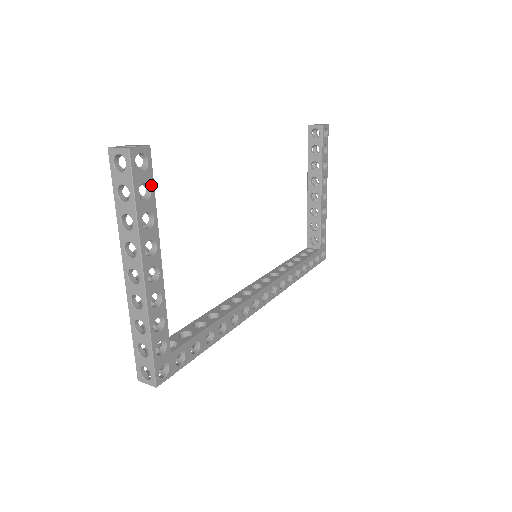
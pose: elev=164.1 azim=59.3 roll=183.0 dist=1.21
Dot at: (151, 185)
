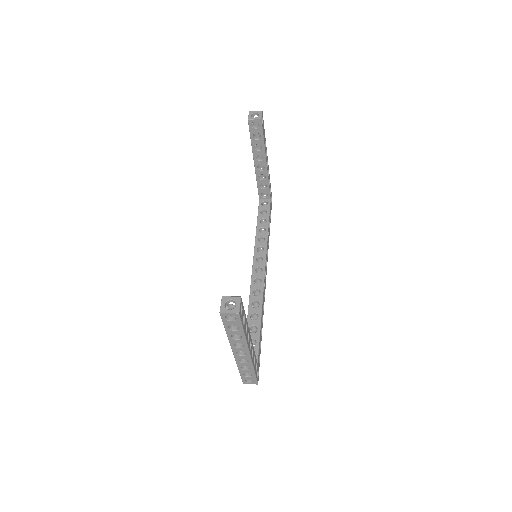
Dot at: (244, 312)
